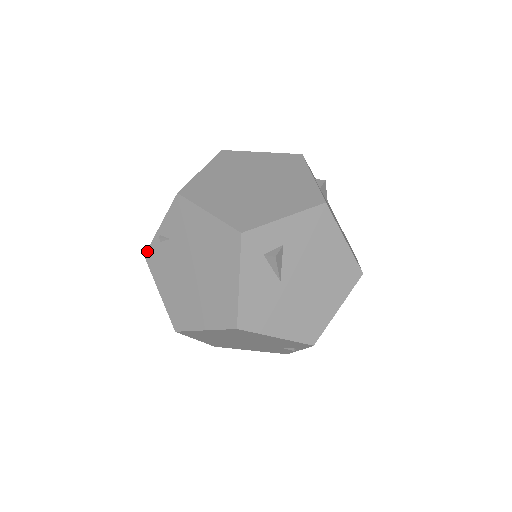
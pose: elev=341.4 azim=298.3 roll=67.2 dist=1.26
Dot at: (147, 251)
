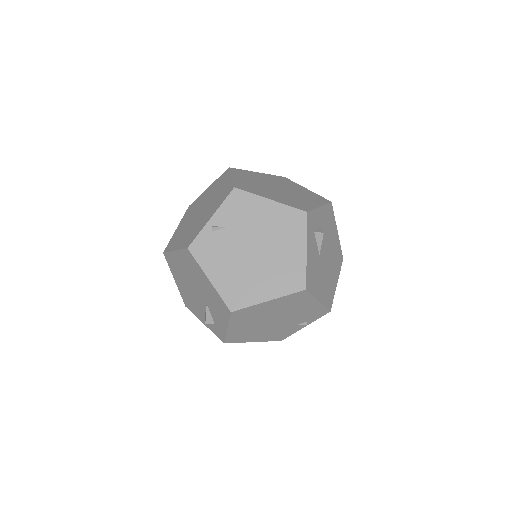
Dot at: (192, 243)
